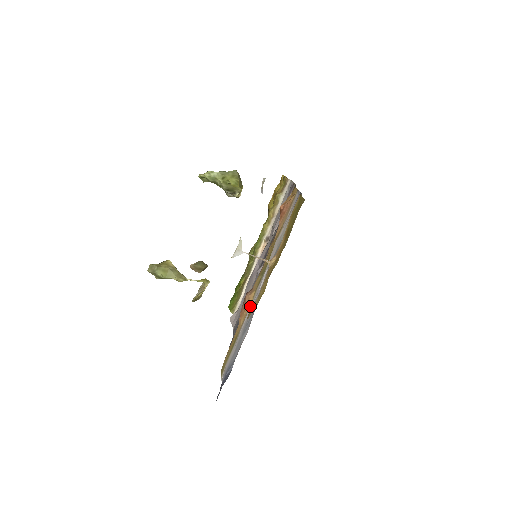
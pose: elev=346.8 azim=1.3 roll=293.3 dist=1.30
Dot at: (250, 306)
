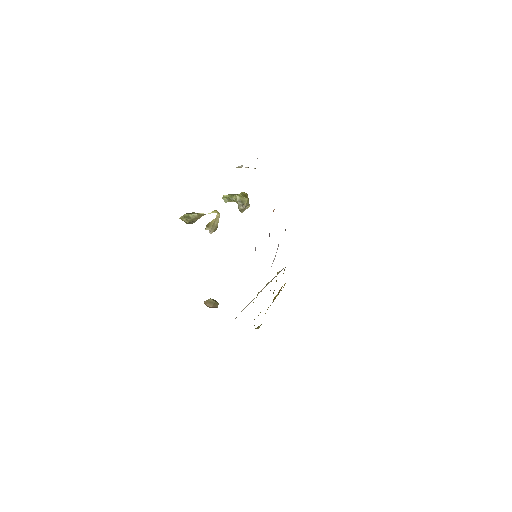
Dot at: occluded
